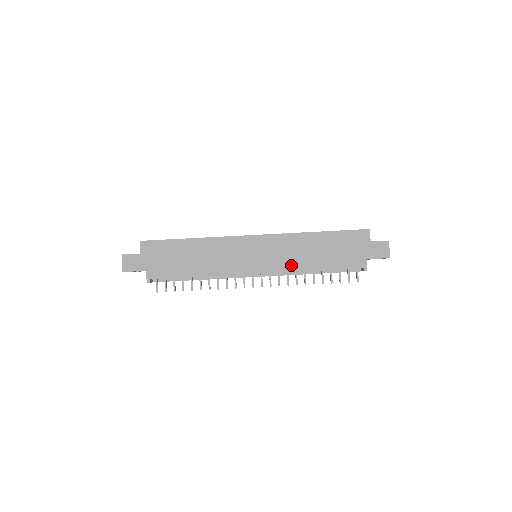
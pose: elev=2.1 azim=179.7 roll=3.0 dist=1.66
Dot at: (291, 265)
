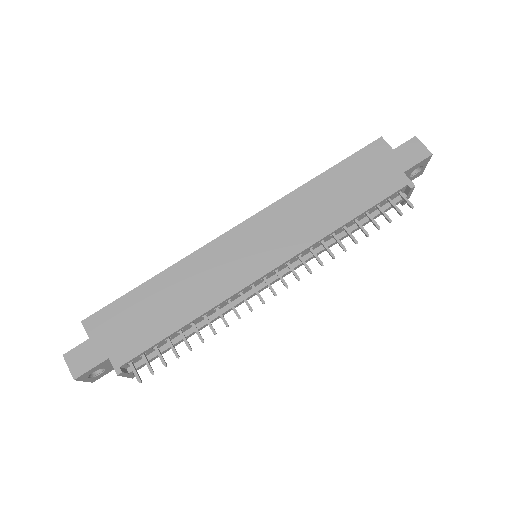
Dot at: (309, 235)
